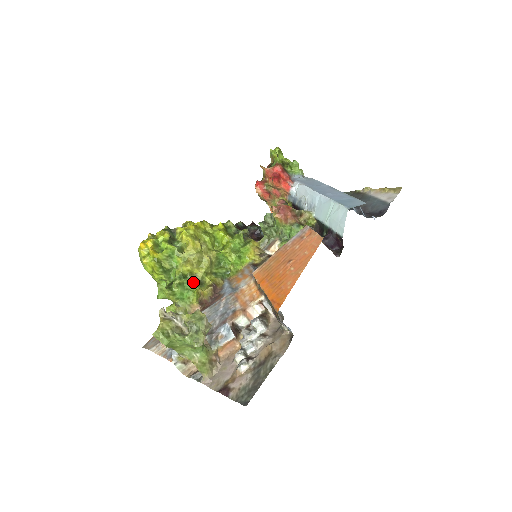
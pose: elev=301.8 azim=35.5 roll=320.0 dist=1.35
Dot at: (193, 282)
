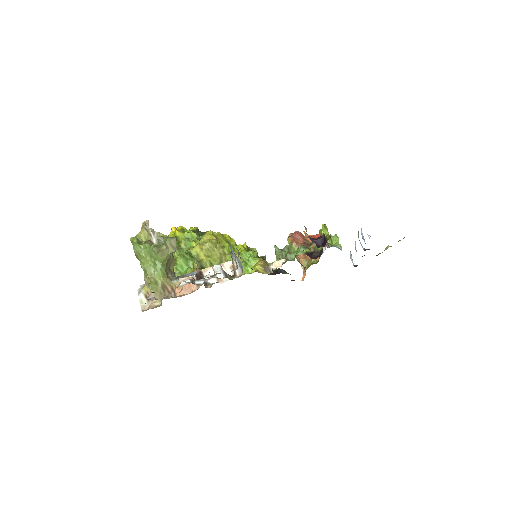
Dot at: (196, 263)
